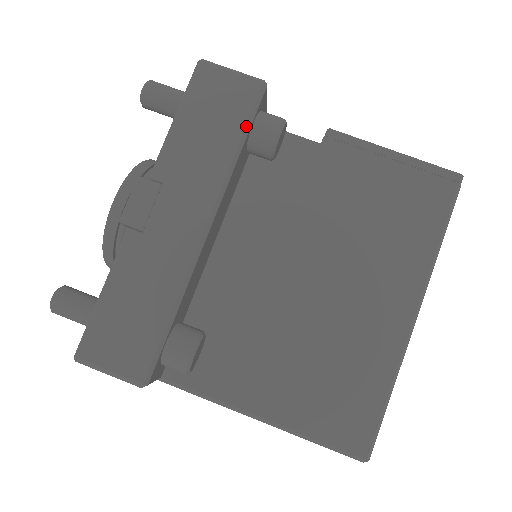
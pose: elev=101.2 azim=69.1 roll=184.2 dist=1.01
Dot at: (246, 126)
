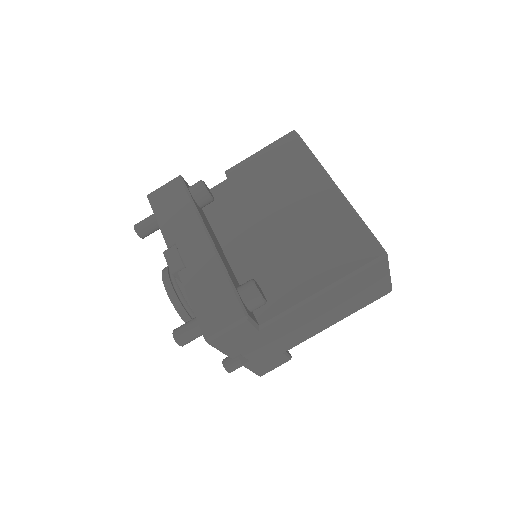
Dot at: (187, 194)
